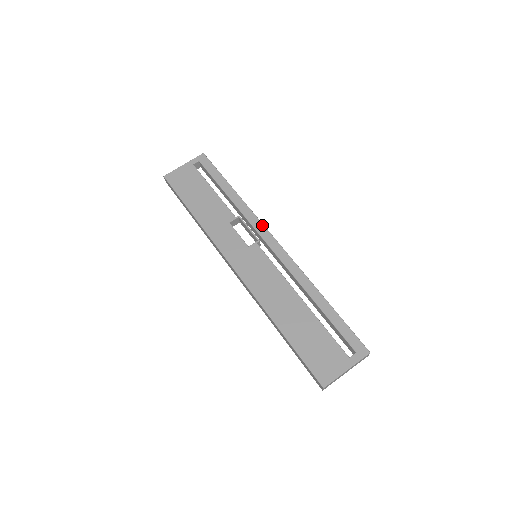
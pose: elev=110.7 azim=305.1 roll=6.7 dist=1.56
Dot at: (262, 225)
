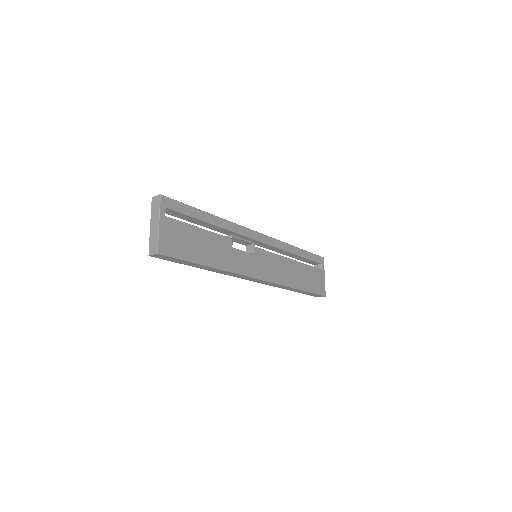
Dot at: (247, 229)
